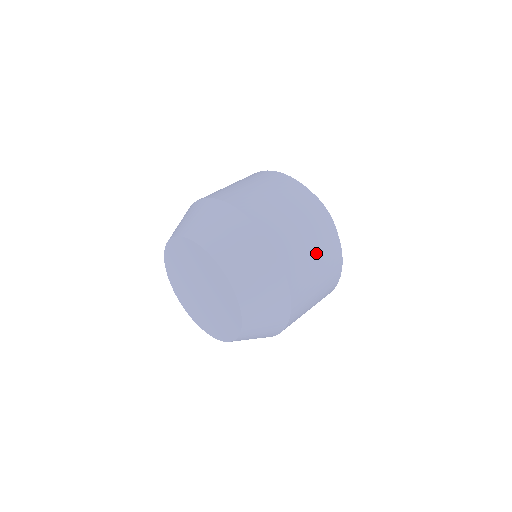
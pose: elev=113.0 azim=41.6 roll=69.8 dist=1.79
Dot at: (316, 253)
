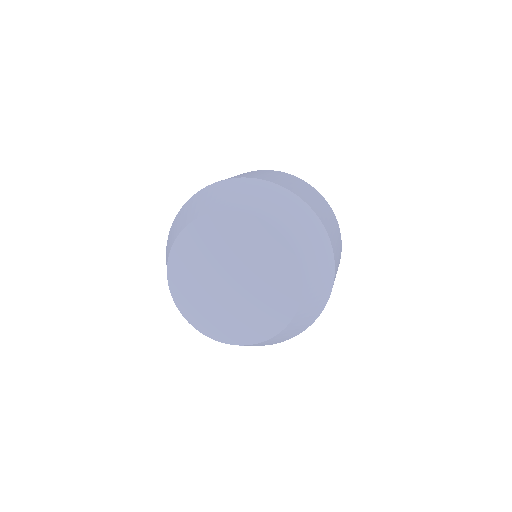
Dot at: occluded
